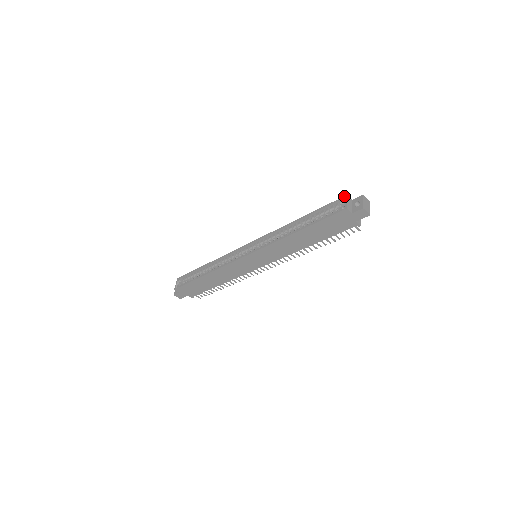
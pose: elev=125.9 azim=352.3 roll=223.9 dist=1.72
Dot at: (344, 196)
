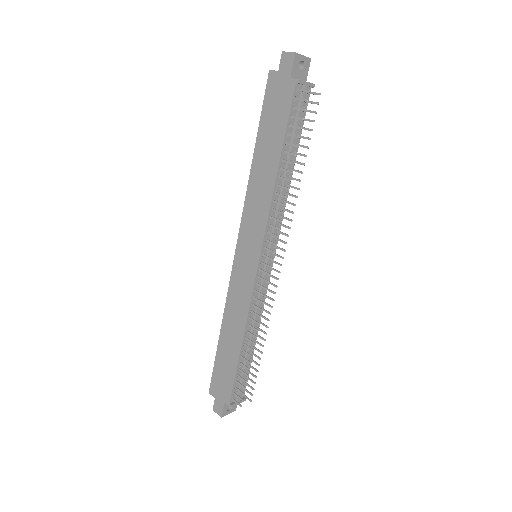
Dot at: occluded
